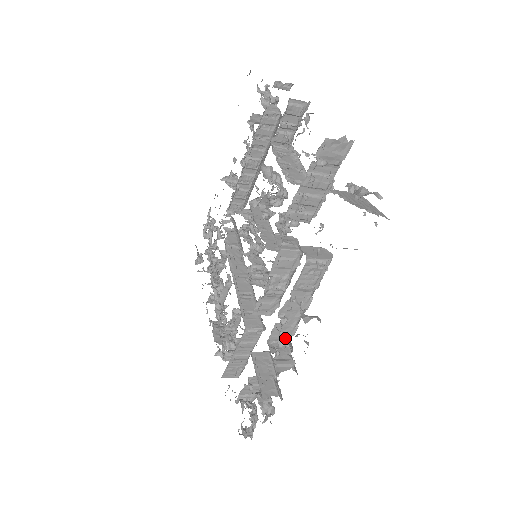
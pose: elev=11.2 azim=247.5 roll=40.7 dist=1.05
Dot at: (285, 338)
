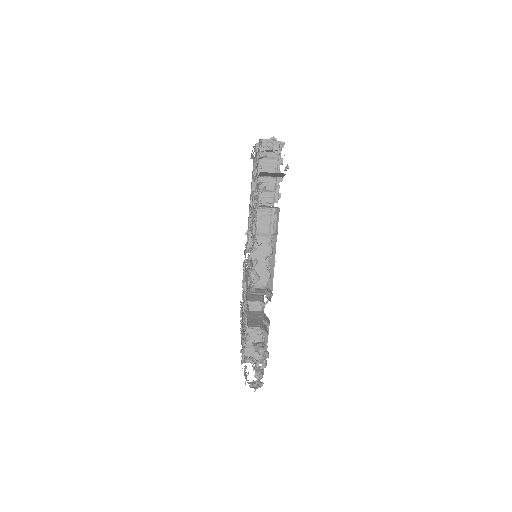
Dot at: (257, 274)
